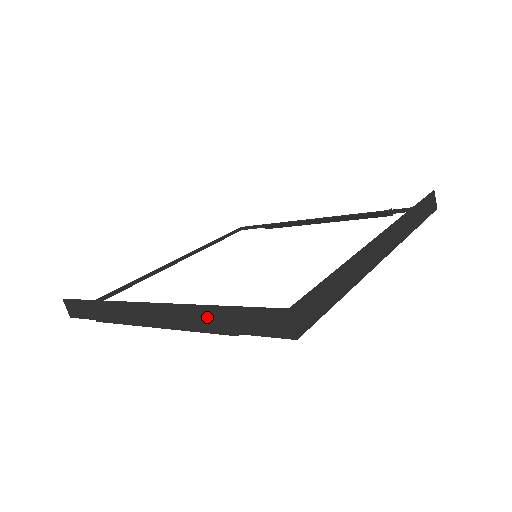
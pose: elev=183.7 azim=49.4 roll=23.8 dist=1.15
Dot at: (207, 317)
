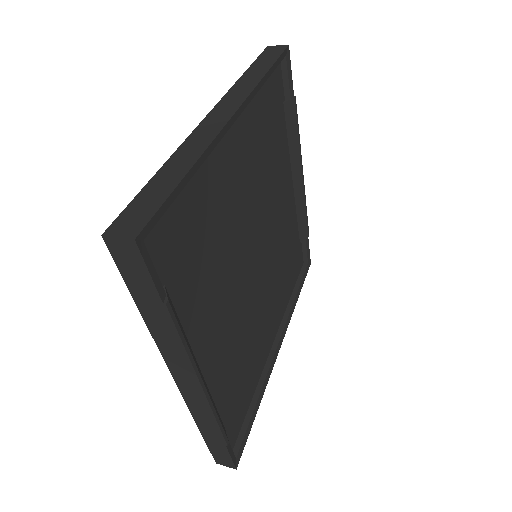
Dot at: (159, 327)
